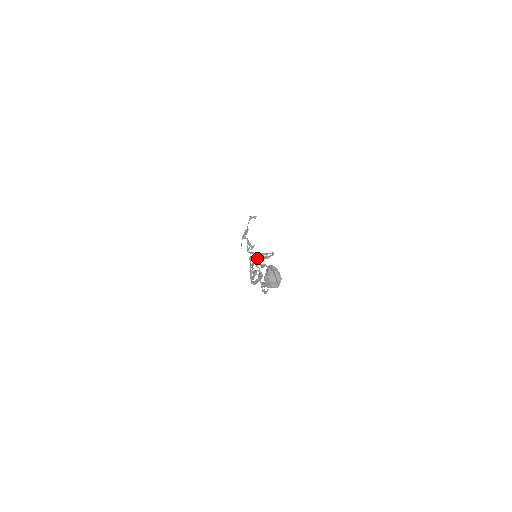
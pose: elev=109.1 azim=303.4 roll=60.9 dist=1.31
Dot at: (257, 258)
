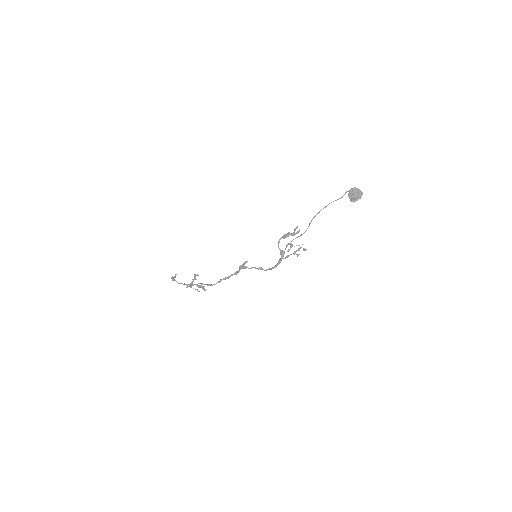
Dot at: (287, 233)
